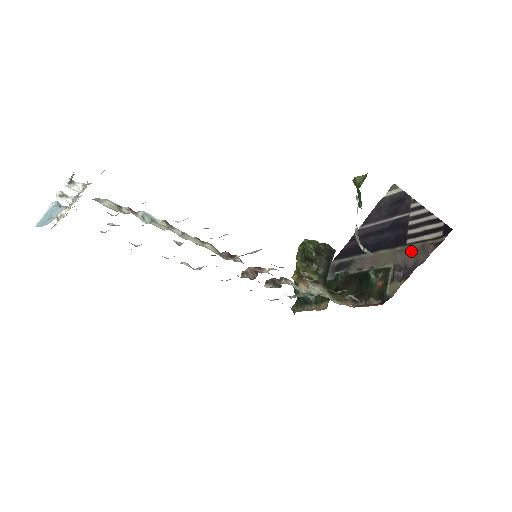
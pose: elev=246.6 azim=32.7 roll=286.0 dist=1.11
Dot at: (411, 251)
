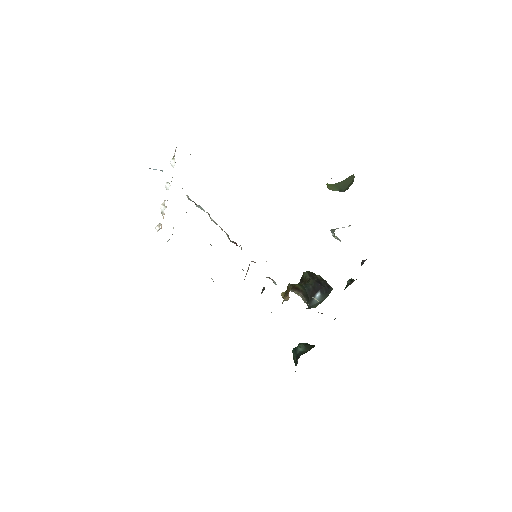
Dot at: occluded
